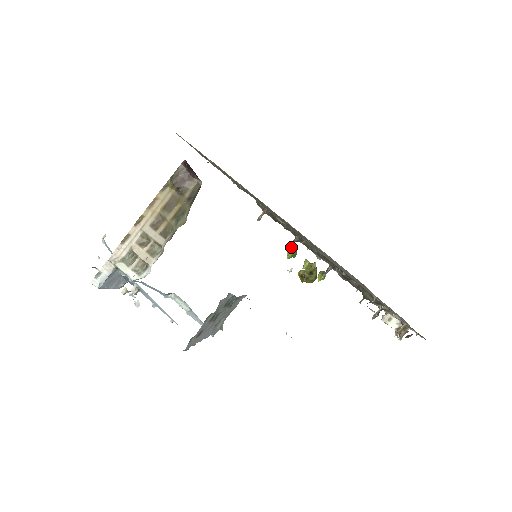
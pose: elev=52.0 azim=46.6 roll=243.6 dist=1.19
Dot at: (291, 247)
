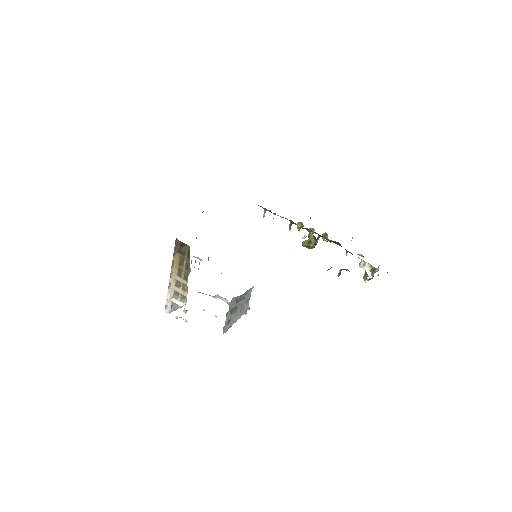
Dot at: (290, 229)
